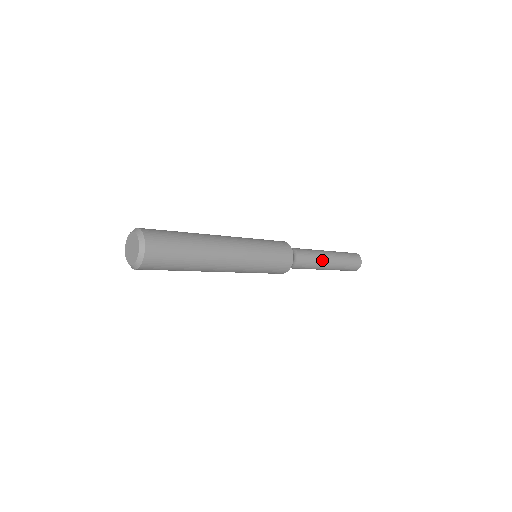
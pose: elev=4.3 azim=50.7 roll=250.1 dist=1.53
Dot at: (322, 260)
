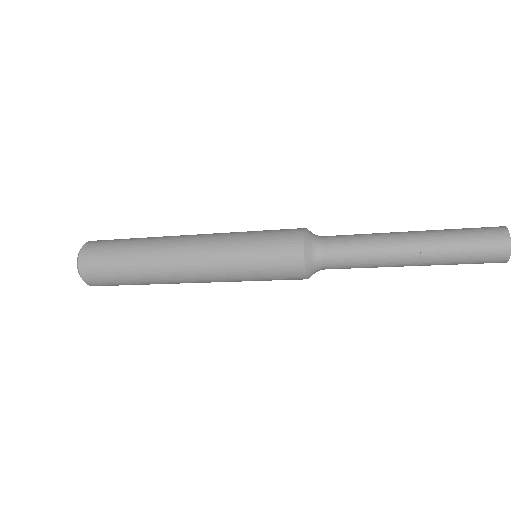
Dot at: (386, 243)
